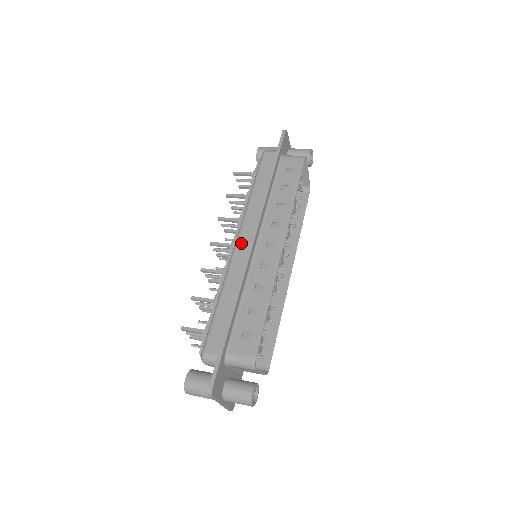
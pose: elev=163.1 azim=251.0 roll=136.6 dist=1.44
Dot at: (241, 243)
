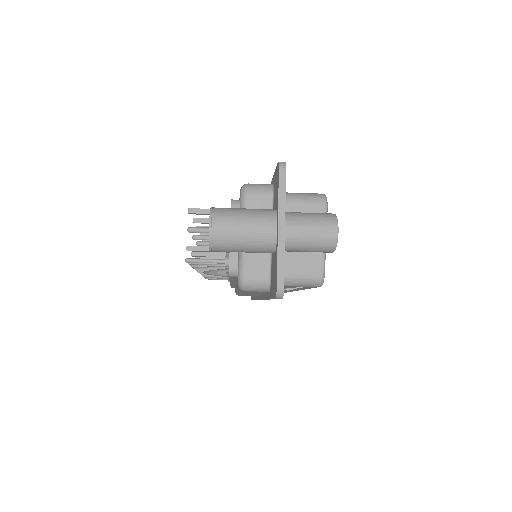
Dot at: occluded
